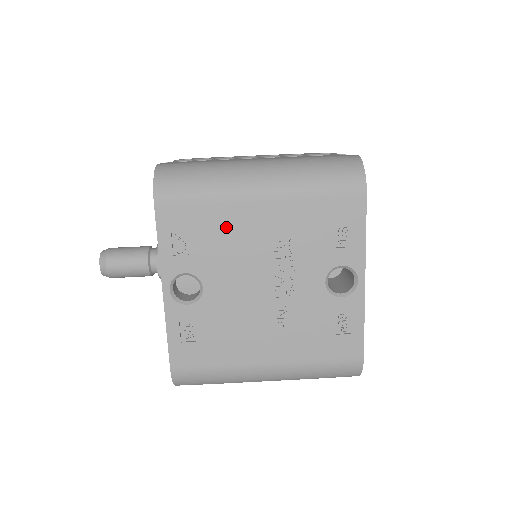
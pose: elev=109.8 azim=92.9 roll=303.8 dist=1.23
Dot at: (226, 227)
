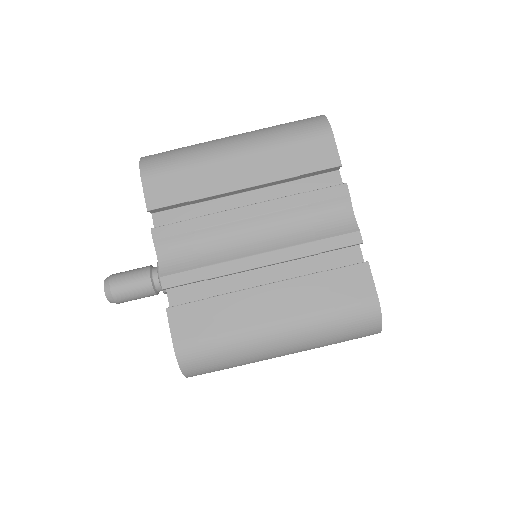
Dot at: occluded
